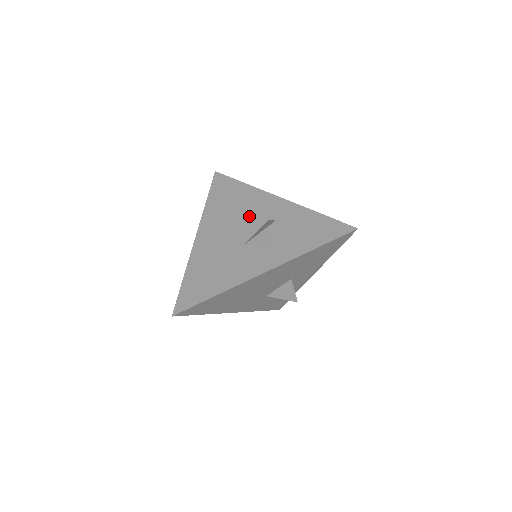
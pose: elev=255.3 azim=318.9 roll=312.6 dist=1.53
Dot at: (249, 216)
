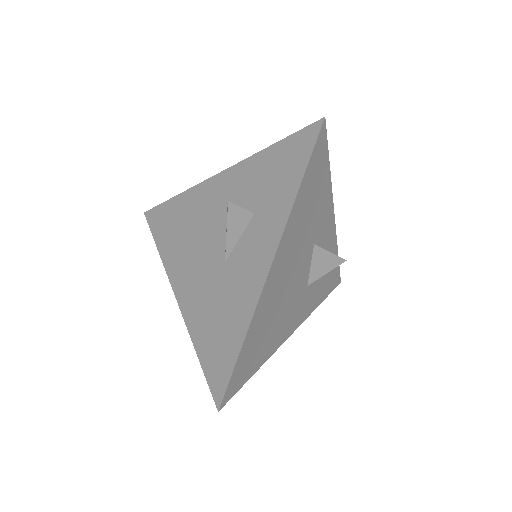
Dot at: (206, 223)
